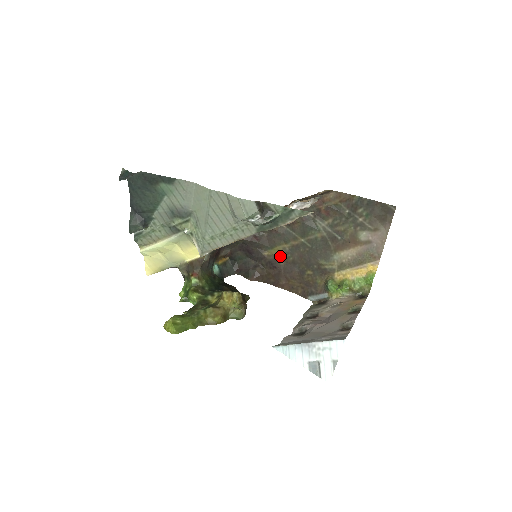
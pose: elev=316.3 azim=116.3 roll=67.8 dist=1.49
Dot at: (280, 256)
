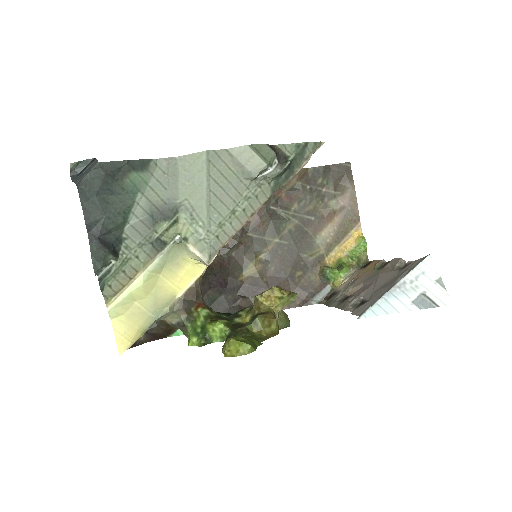
Dot at: (259, 272)
